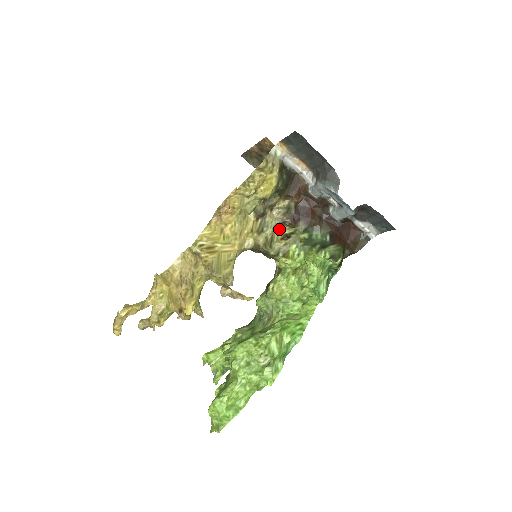
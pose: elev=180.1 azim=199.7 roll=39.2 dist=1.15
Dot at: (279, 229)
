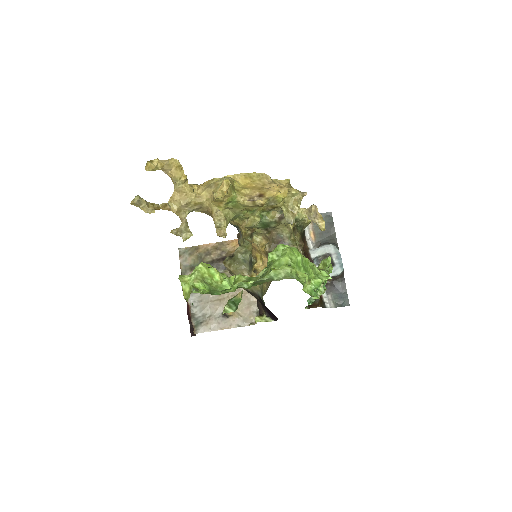
Dot at: occluded
